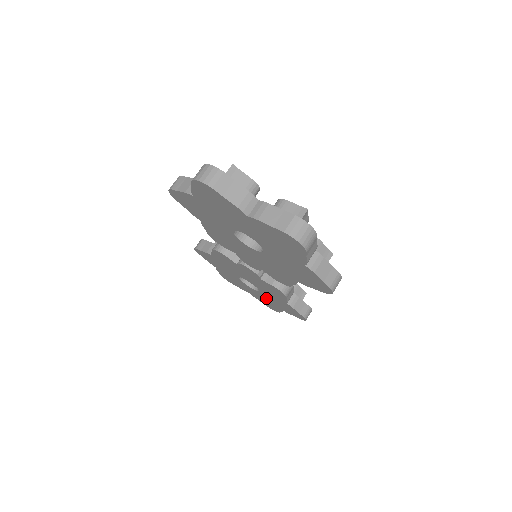
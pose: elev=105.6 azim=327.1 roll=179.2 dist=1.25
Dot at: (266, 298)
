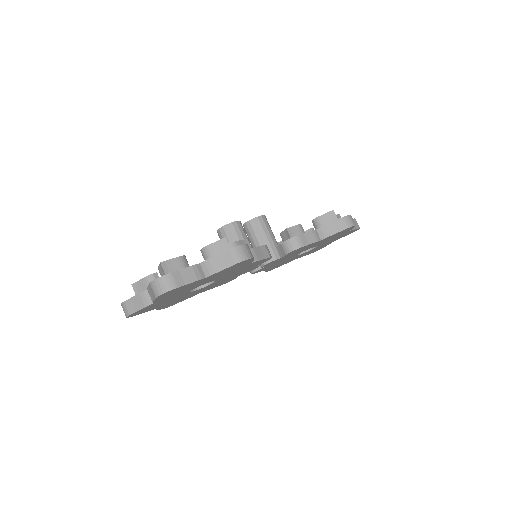
Dot at: occluded
